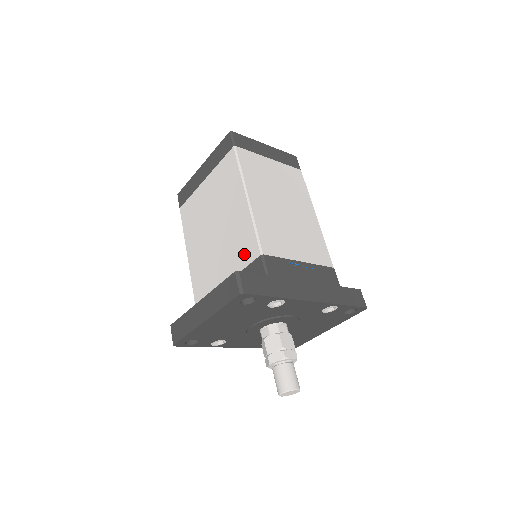
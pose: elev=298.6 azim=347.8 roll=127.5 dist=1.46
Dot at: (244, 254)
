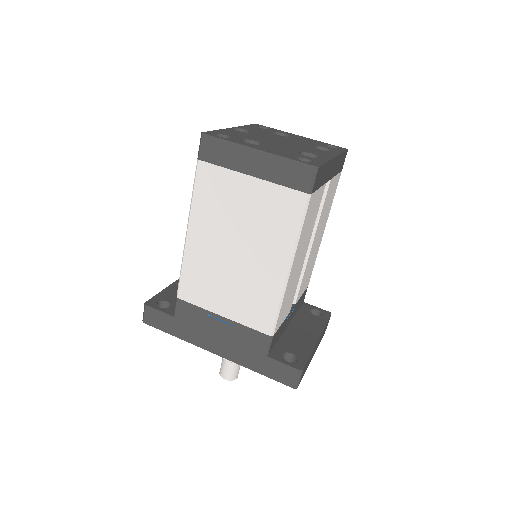
Dot at: occluded
